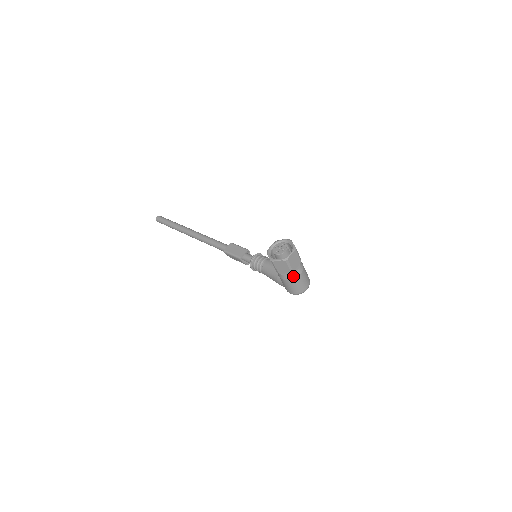
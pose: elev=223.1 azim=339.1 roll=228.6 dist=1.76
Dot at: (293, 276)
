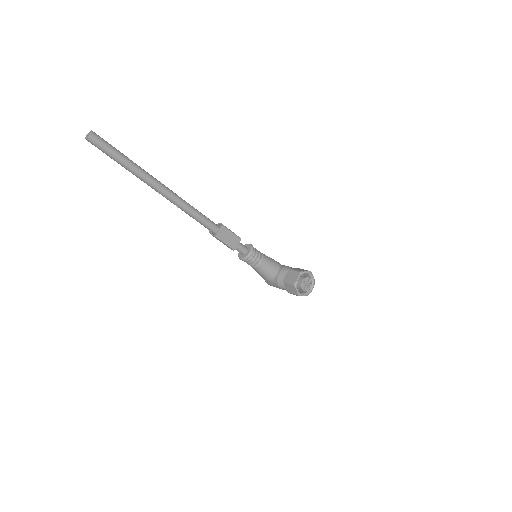
Dot at: occluded
